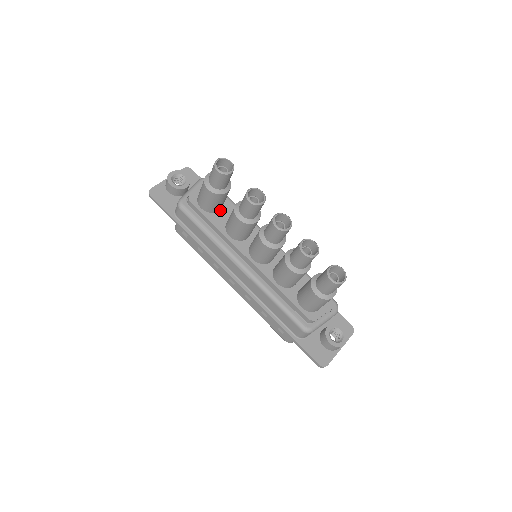
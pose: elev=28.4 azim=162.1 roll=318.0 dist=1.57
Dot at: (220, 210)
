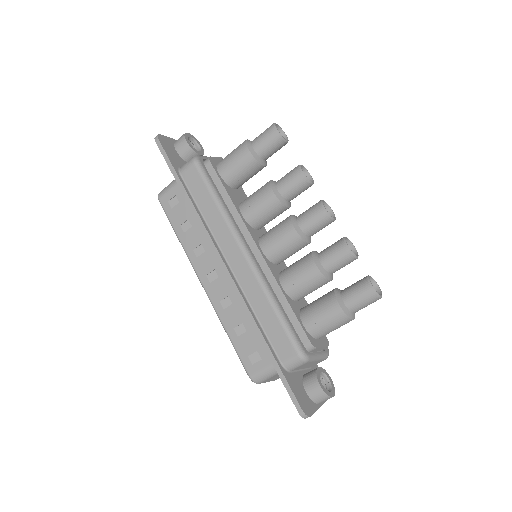
Dot at: (235, 189)
